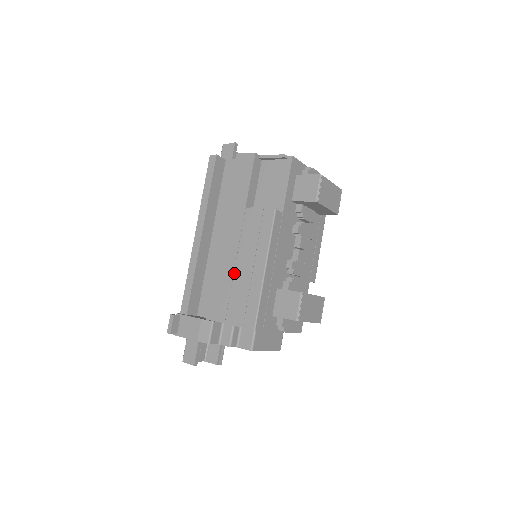
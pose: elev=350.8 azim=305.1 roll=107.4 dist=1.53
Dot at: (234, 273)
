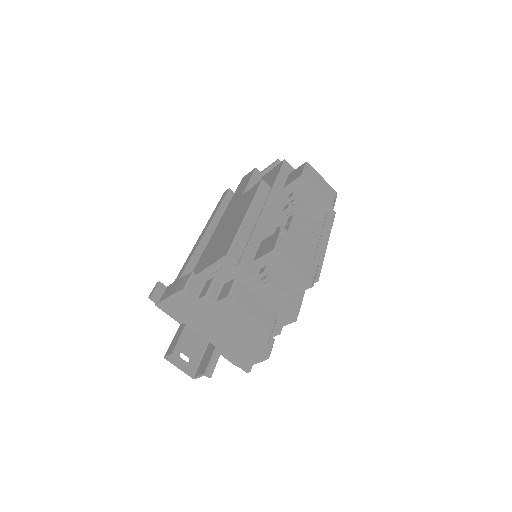
Dot at: (221, 234)
